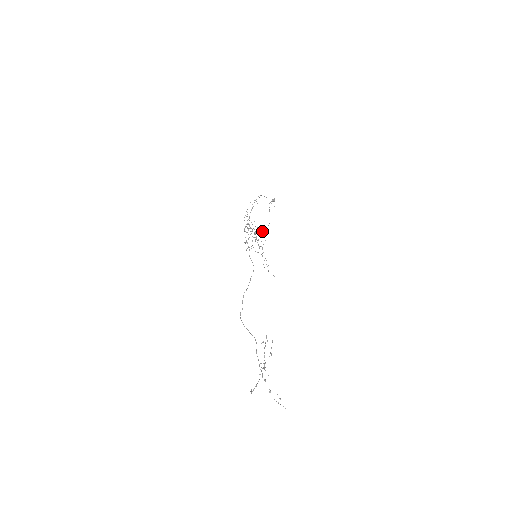
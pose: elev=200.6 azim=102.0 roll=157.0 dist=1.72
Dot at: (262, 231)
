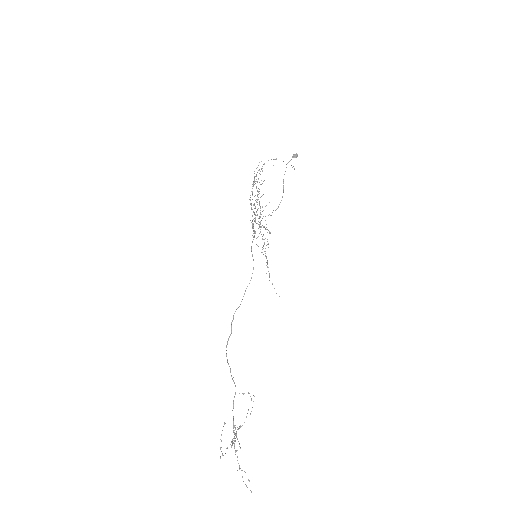
Dot at: occluded
